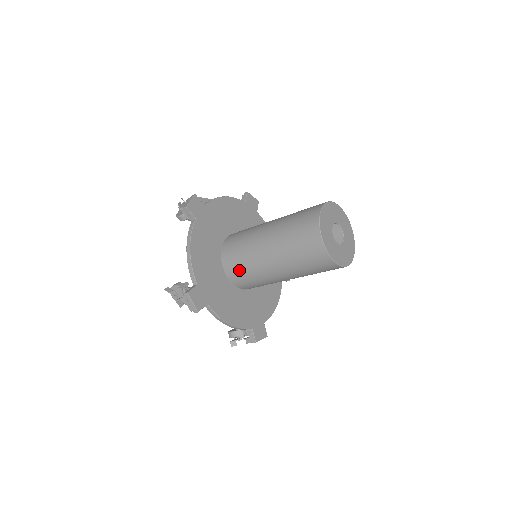
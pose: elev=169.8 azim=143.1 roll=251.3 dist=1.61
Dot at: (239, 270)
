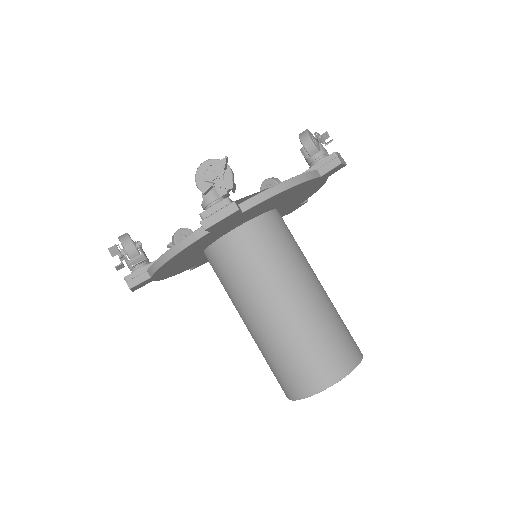
Dot at: (217, 275)
